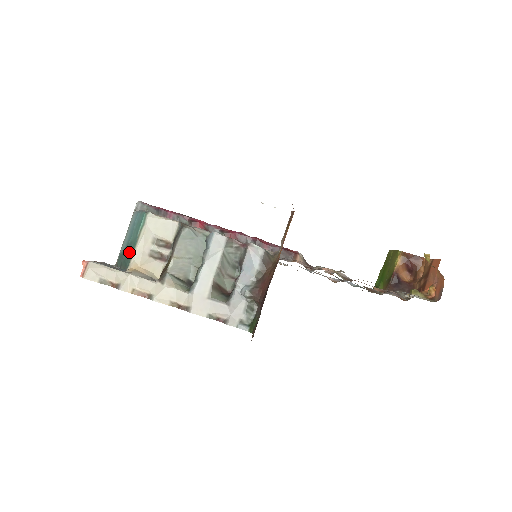
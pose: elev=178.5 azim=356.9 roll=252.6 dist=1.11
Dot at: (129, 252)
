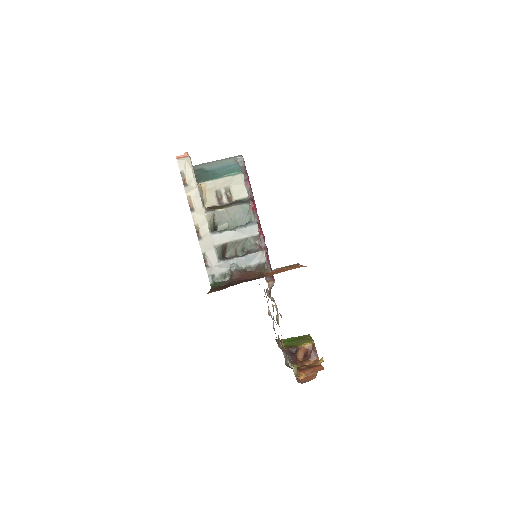
Dot at: (210, 176)
